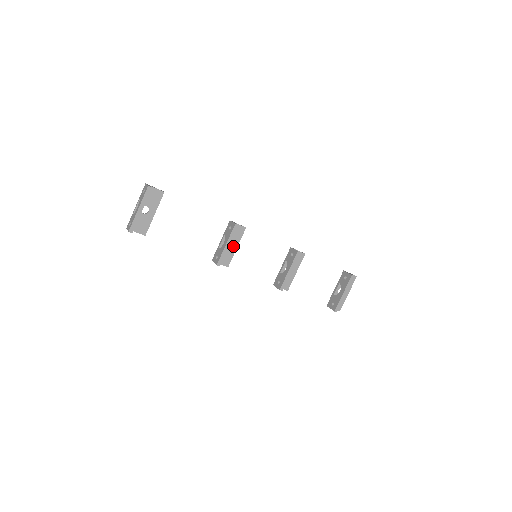
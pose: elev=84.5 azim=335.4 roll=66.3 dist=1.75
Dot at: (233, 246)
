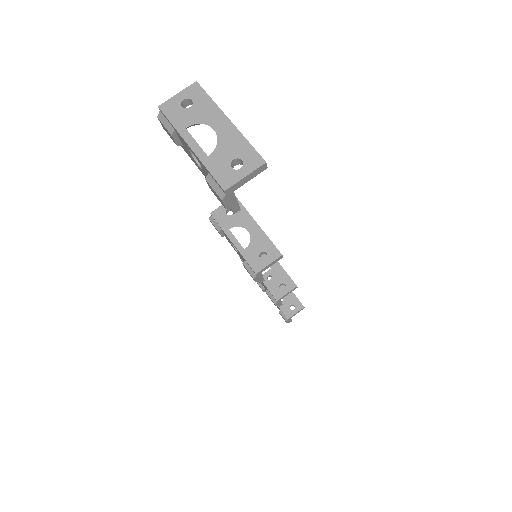
Dot at: occluded
